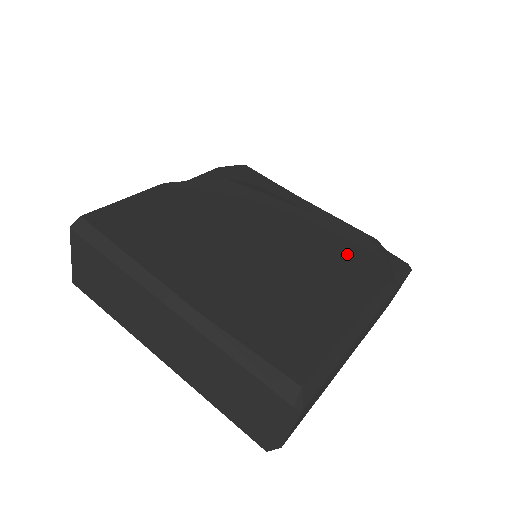
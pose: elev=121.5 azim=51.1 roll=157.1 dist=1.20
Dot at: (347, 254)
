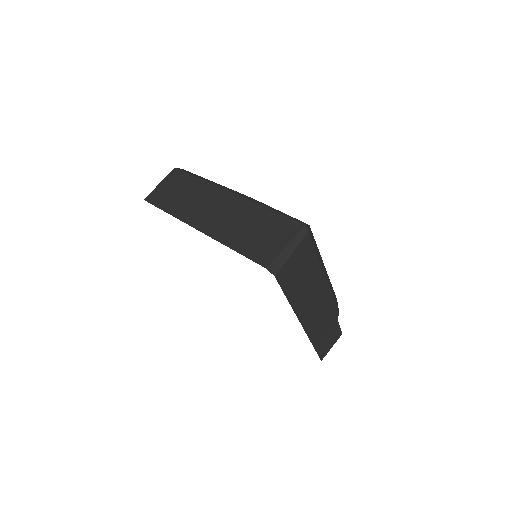
Dot at: occluded
